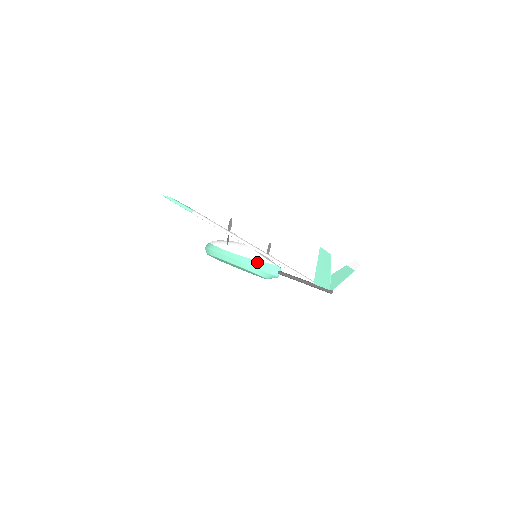
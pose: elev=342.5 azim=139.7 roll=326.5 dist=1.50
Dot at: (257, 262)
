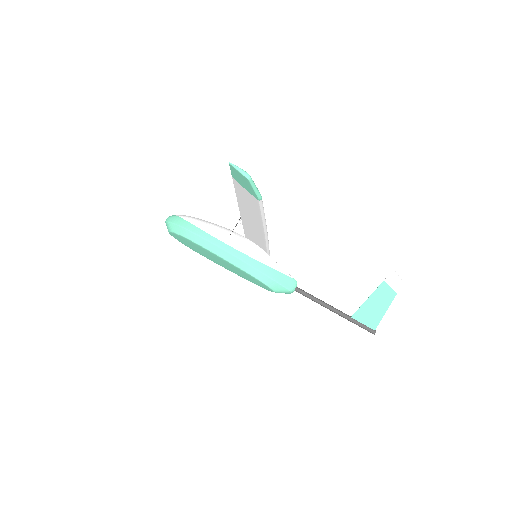
Dot at: (271, 270)
